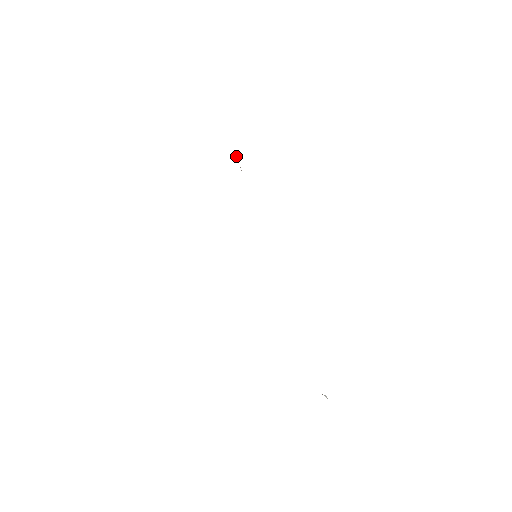
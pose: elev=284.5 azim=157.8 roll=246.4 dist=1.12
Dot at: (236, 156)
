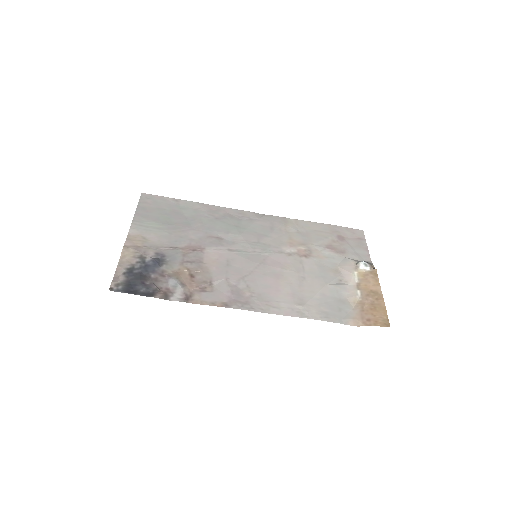
Dot at: (187, 271)
